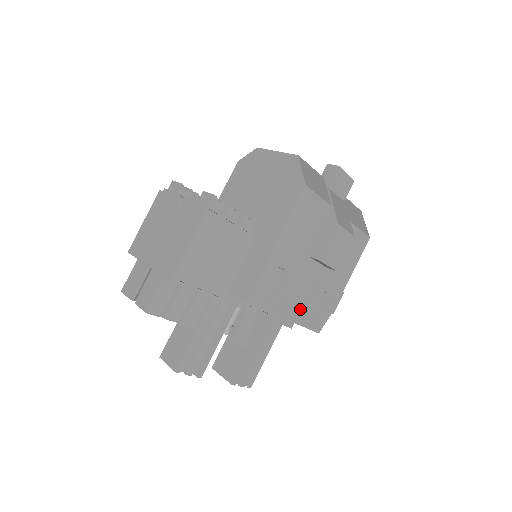
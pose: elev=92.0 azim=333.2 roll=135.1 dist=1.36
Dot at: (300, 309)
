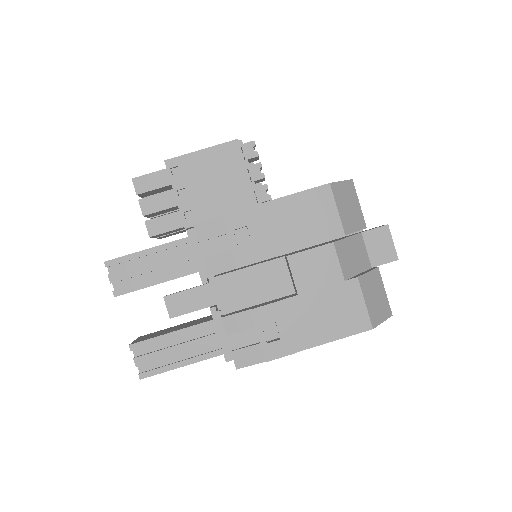
Dot at: (236, 303)
